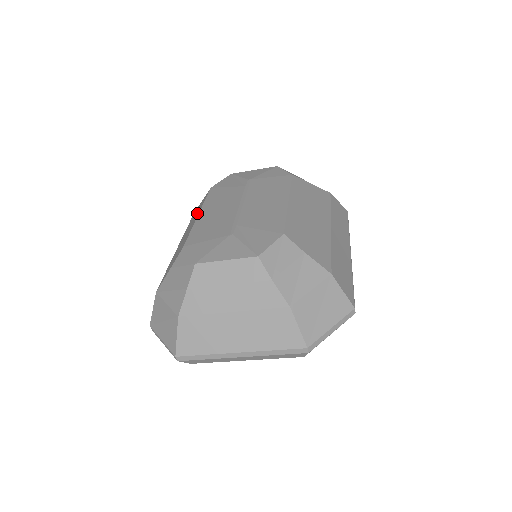
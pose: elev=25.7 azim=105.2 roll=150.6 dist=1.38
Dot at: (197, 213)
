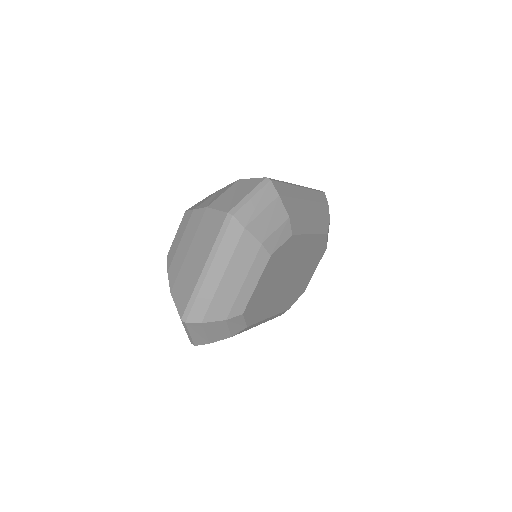
Dot at: occluded
